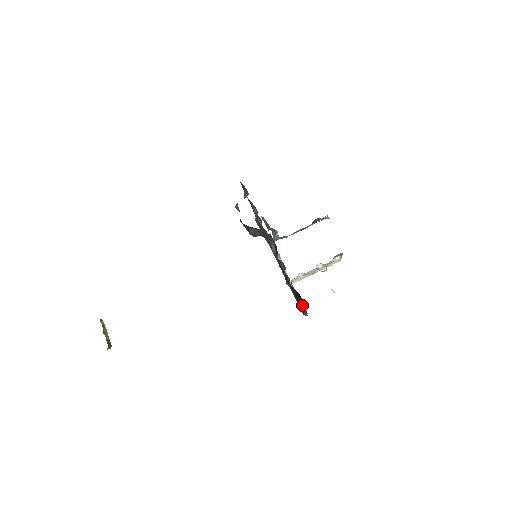
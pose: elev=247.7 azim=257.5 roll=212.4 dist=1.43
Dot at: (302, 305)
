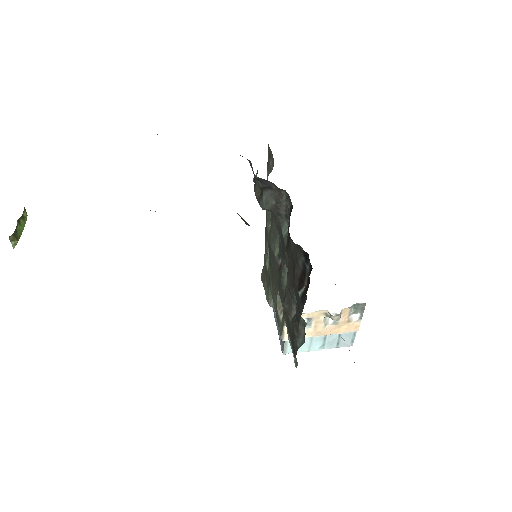
Dot at: (305, 290)
